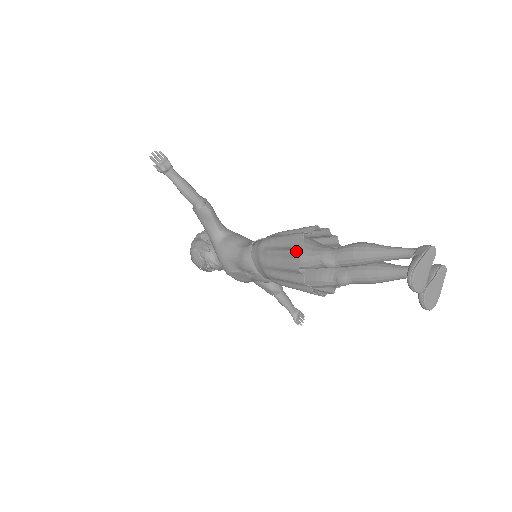
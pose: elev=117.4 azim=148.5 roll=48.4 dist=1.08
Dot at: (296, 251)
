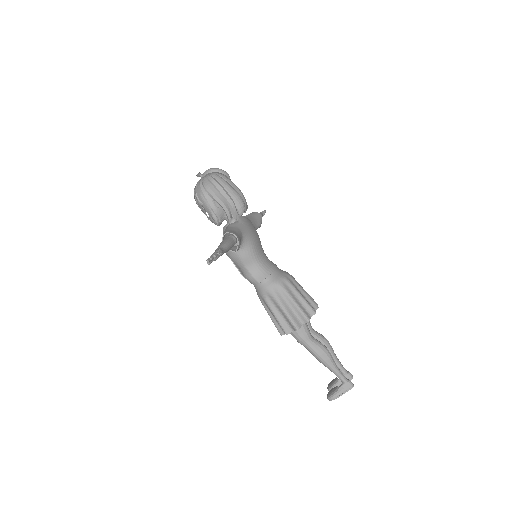
Dot at: (286, 334)
